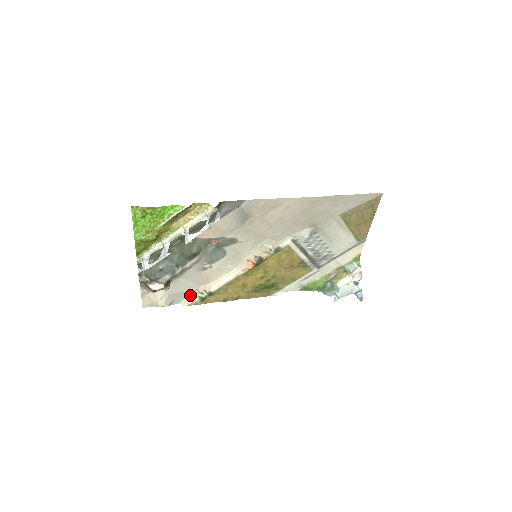
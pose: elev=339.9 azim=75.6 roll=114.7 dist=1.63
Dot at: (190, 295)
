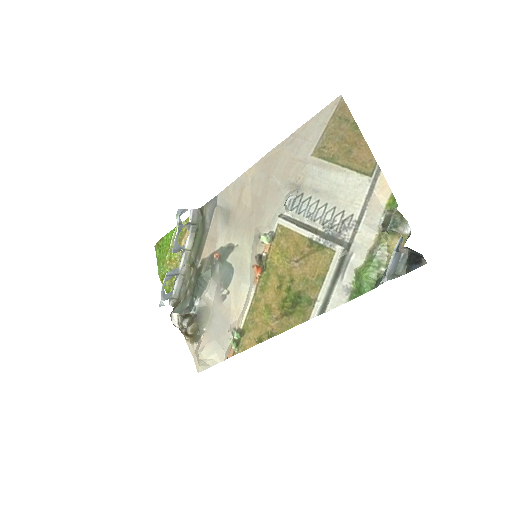
Dot at: (228, 342)
